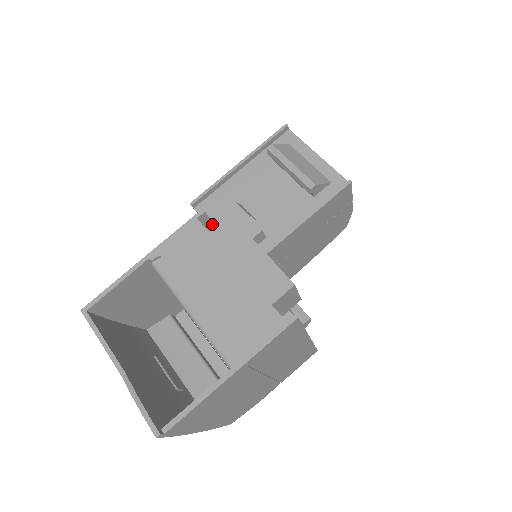
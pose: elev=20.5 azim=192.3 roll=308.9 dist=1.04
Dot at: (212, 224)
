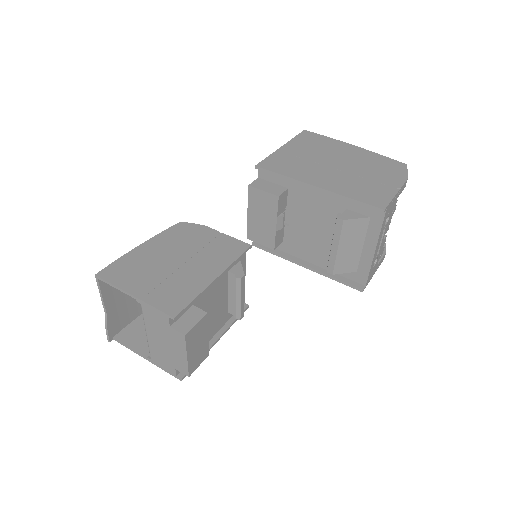
Dot at: (187, 307)
